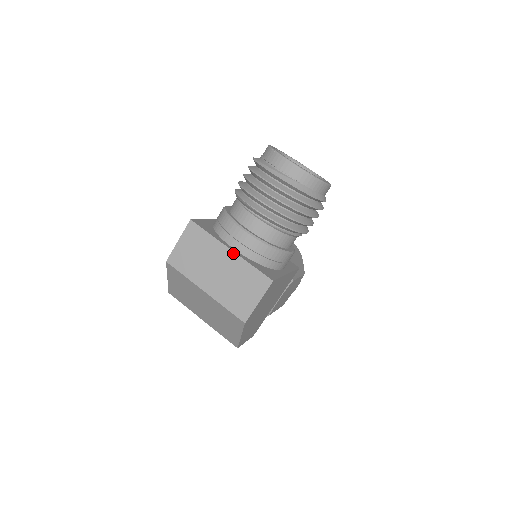
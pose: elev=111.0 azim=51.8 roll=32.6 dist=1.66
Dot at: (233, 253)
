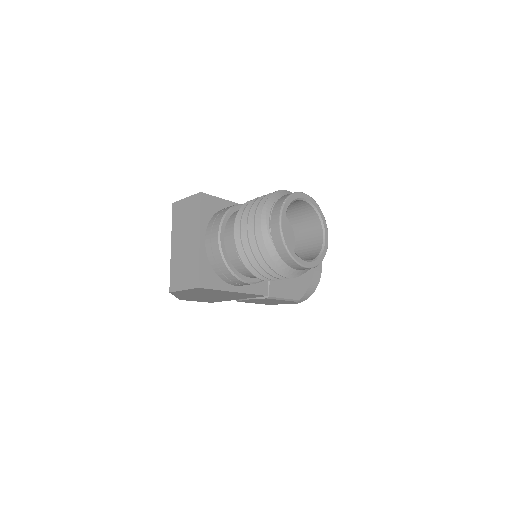
Dot at: (199, 243)
